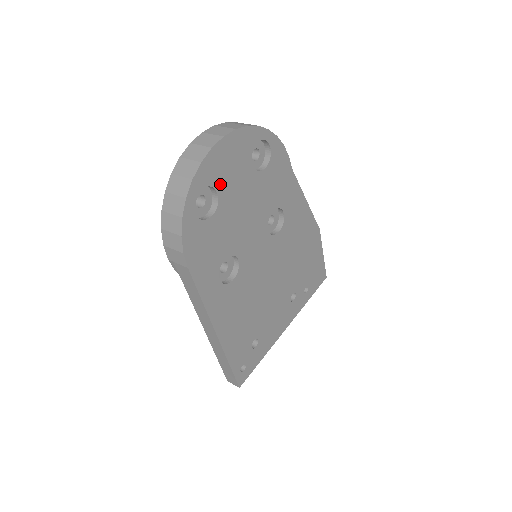
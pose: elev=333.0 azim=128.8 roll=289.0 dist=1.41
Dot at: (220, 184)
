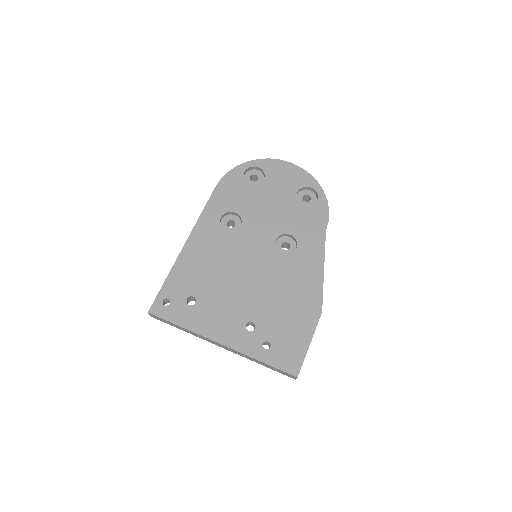
Dot at: (270, 177)
